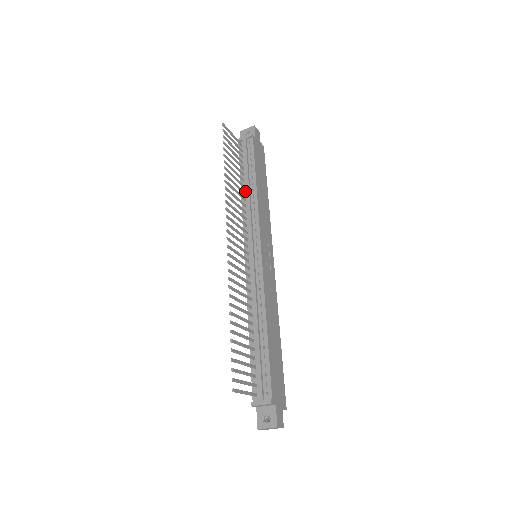
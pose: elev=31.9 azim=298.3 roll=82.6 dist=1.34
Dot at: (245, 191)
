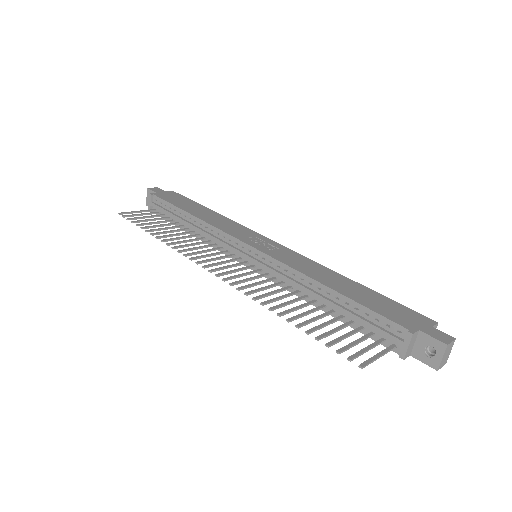
Dot at: (192, 230)
